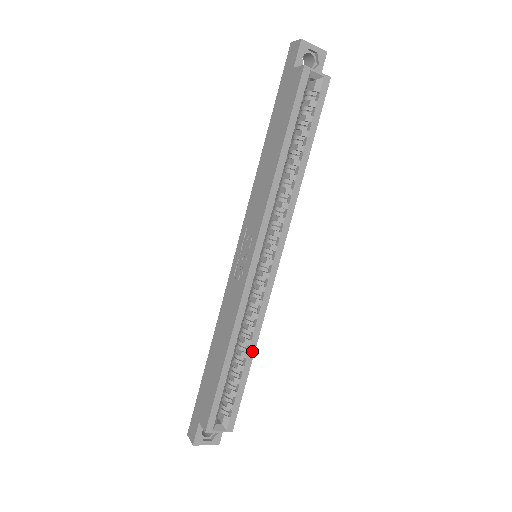
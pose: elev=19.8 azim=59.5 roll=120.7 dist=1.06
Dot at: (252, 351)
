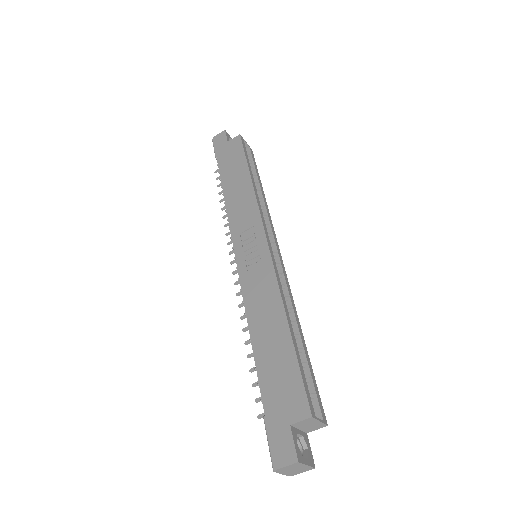
Dot at: (300, 328)
